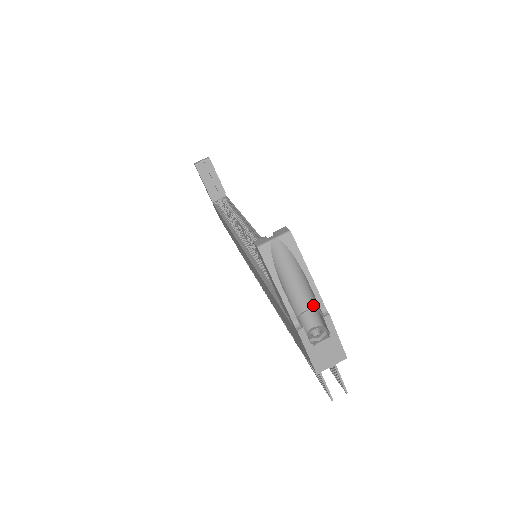
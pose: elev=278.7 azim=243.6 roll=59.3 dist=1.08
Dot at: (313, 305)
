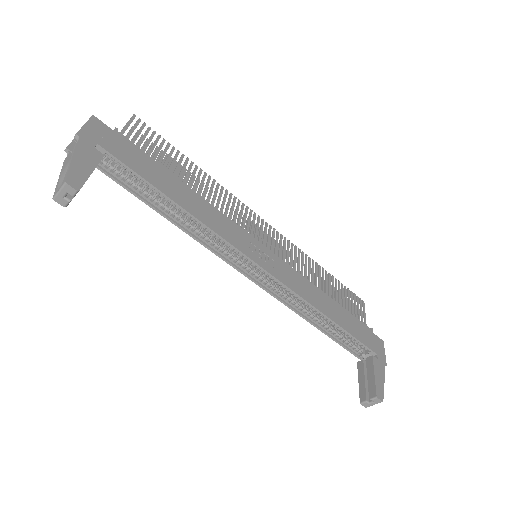
Dot at: occluded
